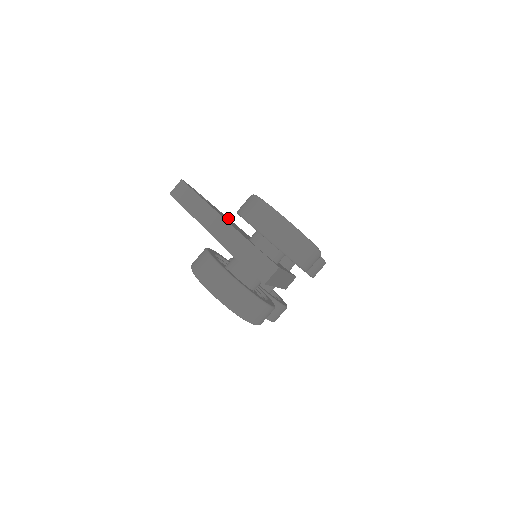
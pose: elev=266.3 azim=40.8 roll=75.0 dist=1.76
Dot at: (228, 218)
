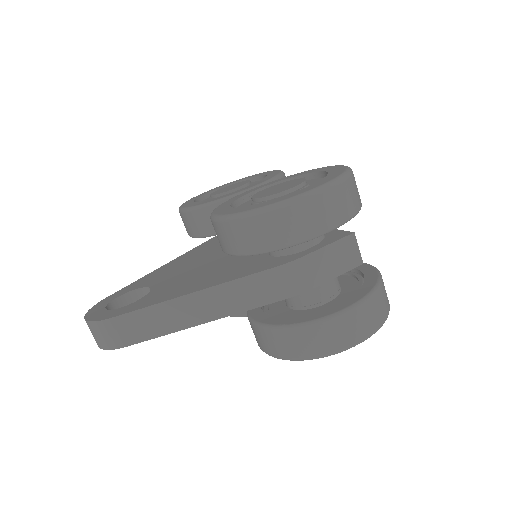
Dot at: (157, 271)
